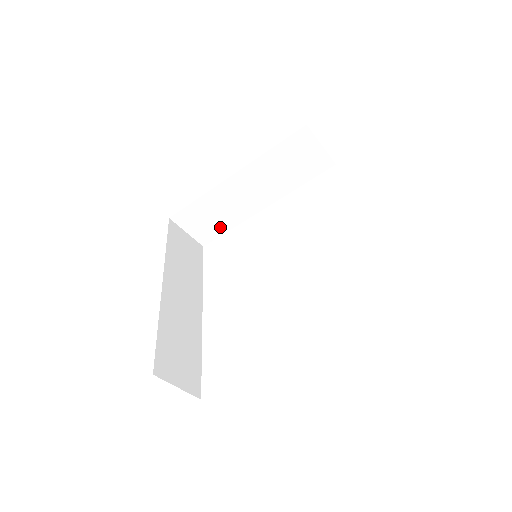
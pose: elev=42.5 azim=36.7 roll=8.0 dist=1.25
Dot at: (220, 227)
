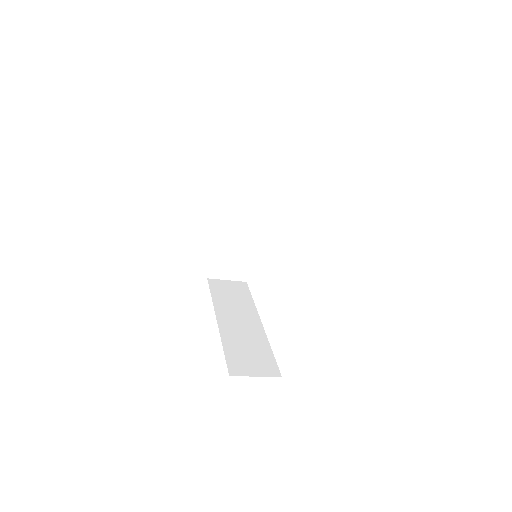
Dot at: (244, 260)
